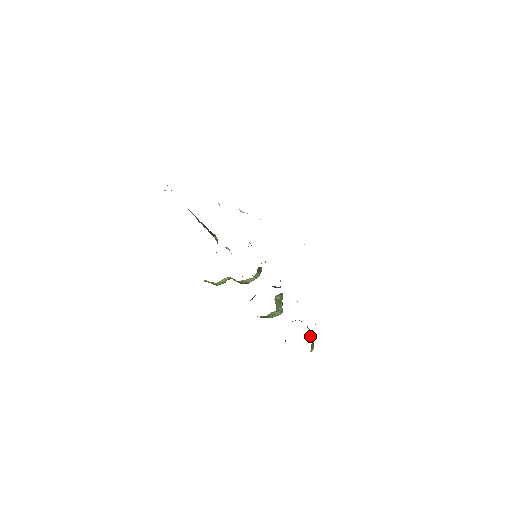
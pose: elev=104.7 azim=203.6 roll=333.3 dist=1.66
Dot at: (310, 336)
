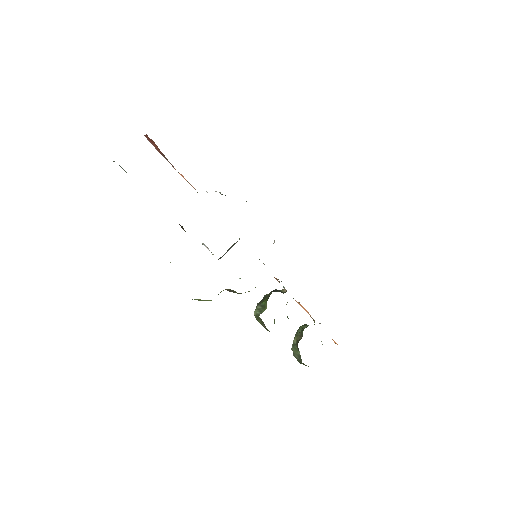
Dot at: occluded
